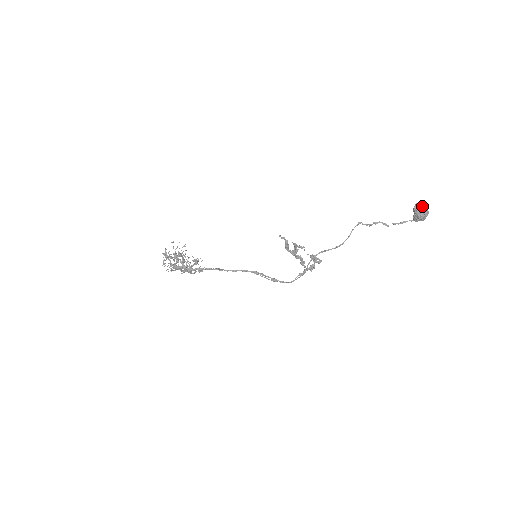
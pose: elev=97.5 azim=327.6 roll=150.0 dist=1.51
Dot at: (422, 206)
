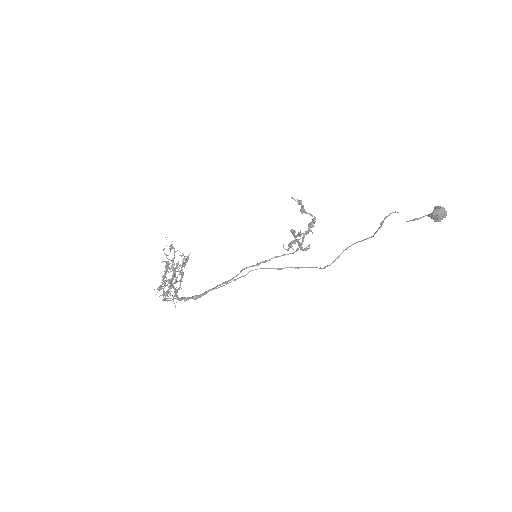
Dot at: occluded
